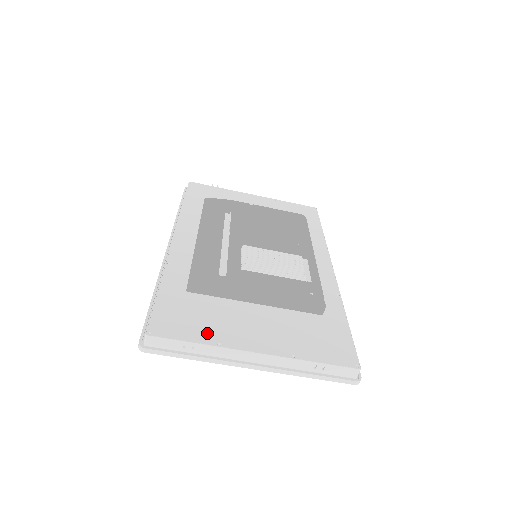
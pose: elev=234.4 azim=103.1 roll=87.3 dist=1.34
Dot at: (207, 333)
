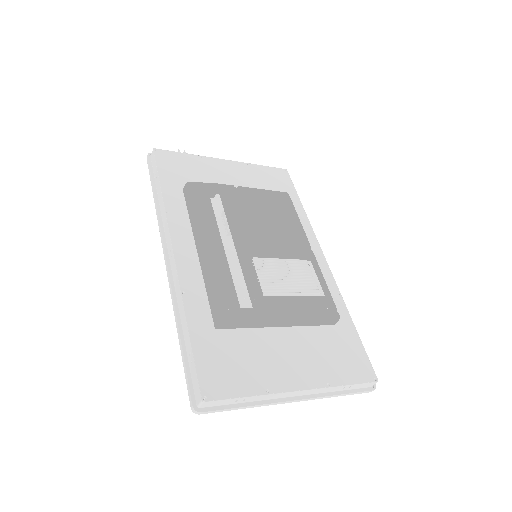
Dot at: (253, 380)
